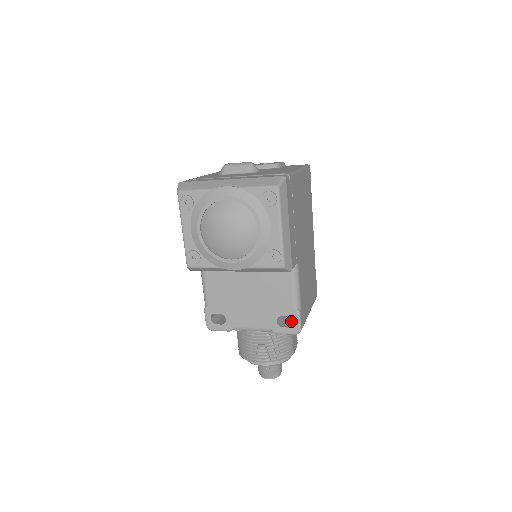
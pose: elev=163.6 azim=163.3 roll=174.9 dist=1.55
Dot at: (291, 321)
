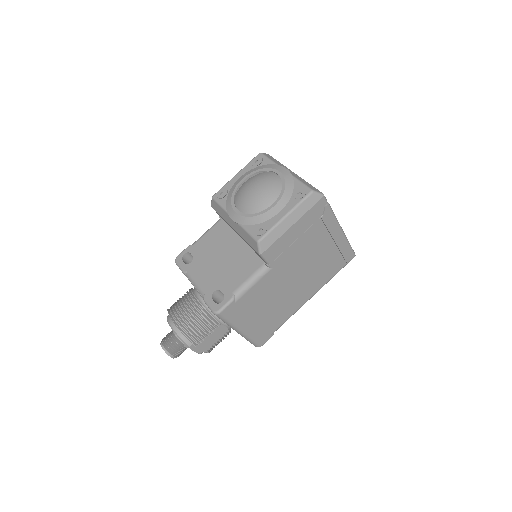
Dot at: occluded
